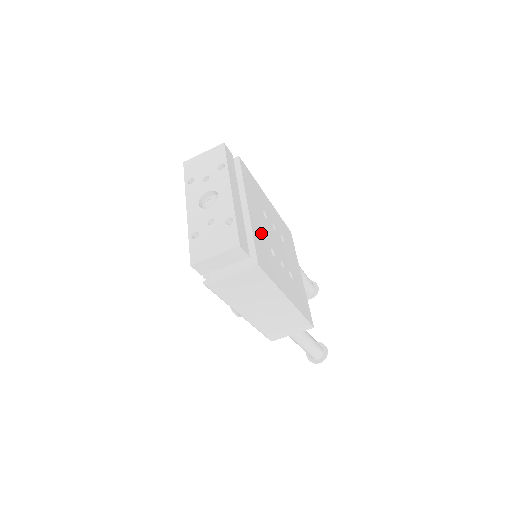
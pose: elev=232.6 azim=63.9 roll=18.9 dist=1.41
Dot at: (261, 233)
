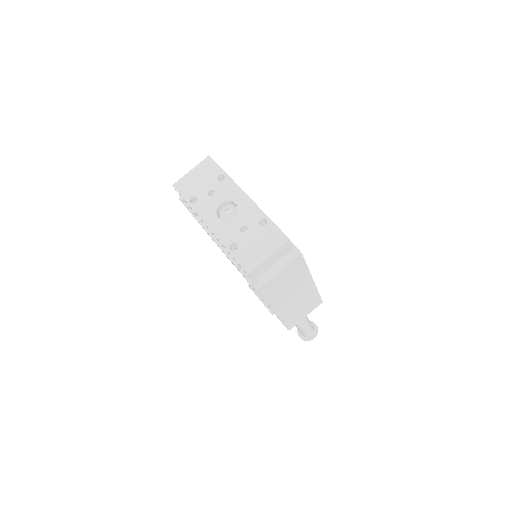
Dot at: occluded
